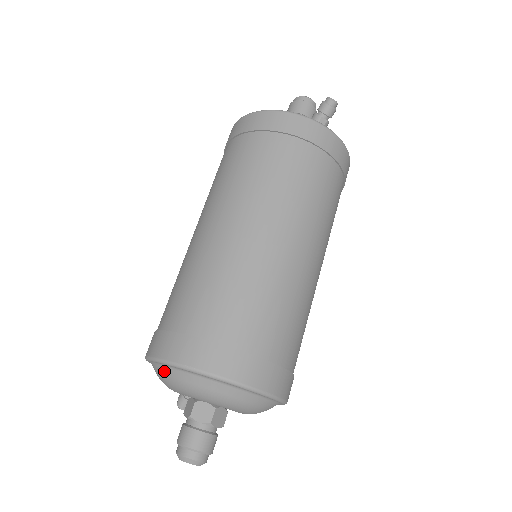
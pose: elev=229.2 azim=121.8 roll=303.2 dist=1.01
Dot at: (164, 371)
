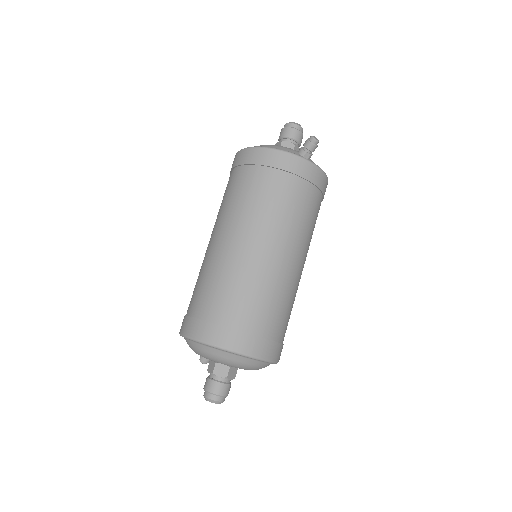
Dot at: (195, 345)
